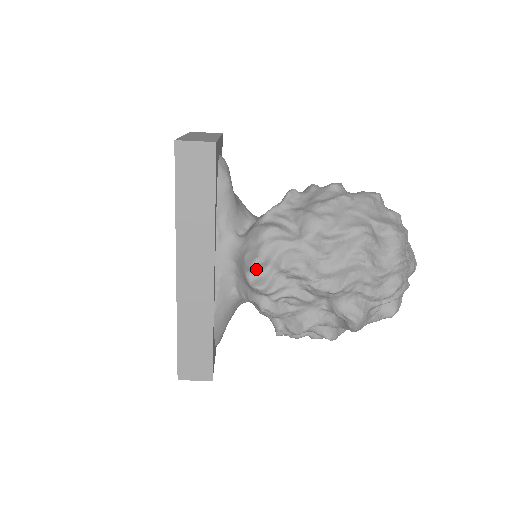
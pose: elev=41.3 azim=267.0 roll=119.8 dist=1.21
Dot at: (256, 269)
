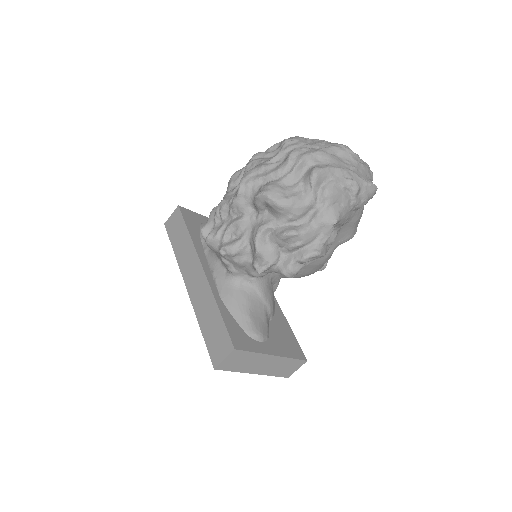
Dot at: (206, 234)
